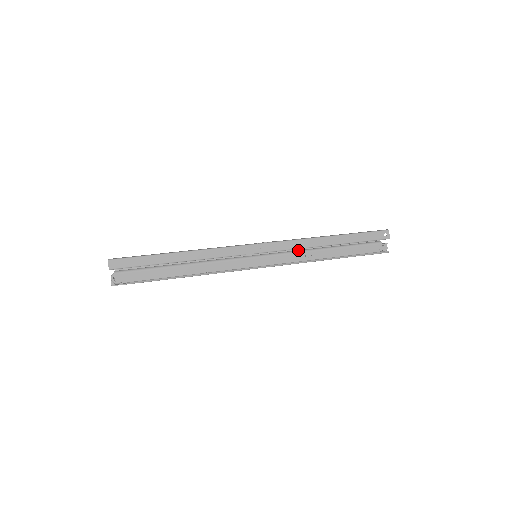
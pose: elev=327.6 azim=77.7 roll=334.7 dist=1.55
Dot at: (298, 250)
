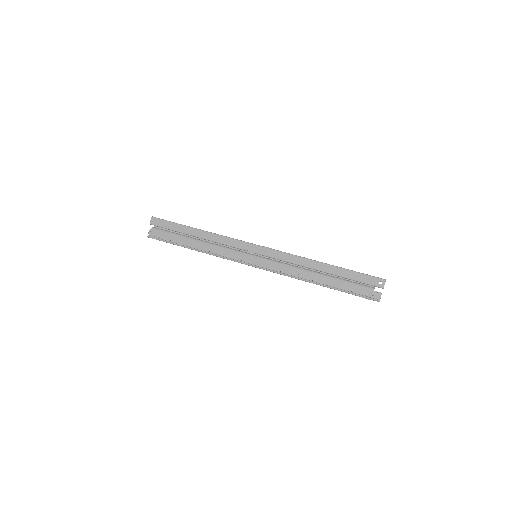
Dot at: (292, 265)
